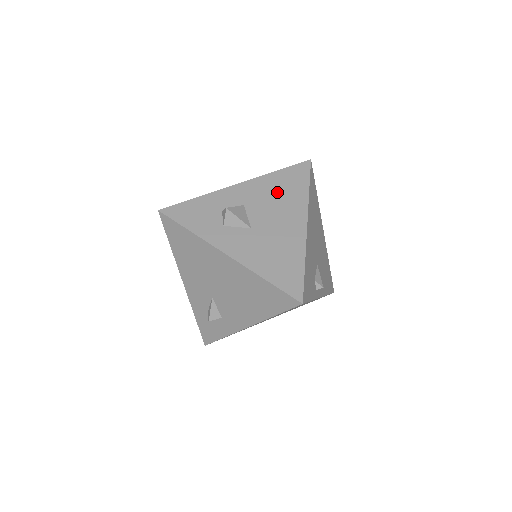
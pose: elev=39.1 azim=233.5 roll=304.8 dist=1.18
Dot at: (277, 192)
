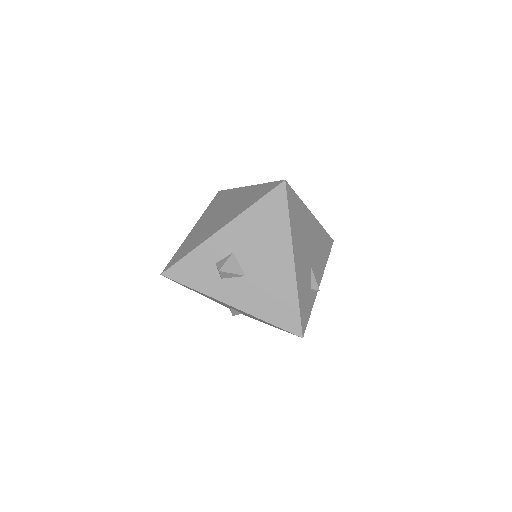
Dot at: (260, 230)
